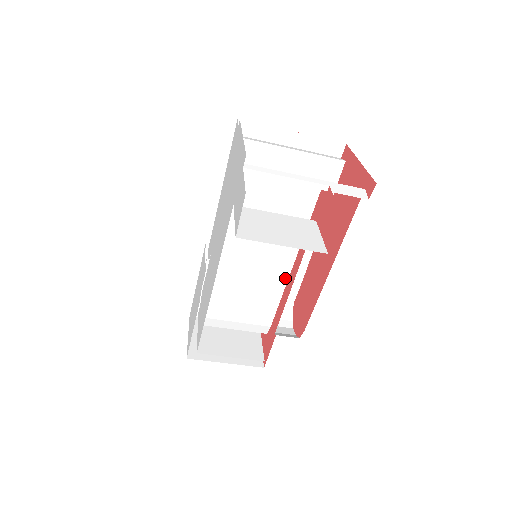
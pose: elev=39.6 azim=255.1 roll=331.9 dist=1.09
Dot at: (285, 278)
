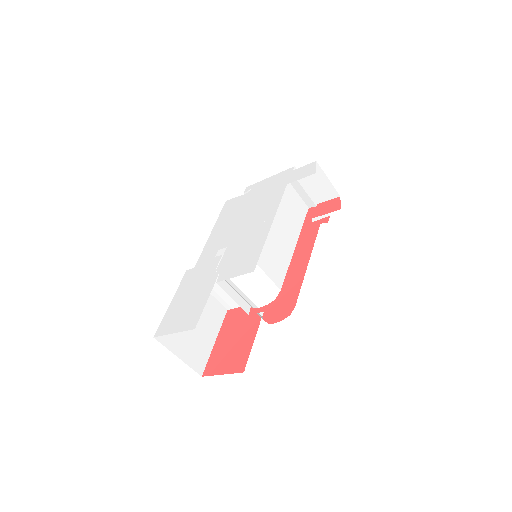
Dot at: (291, 254)
